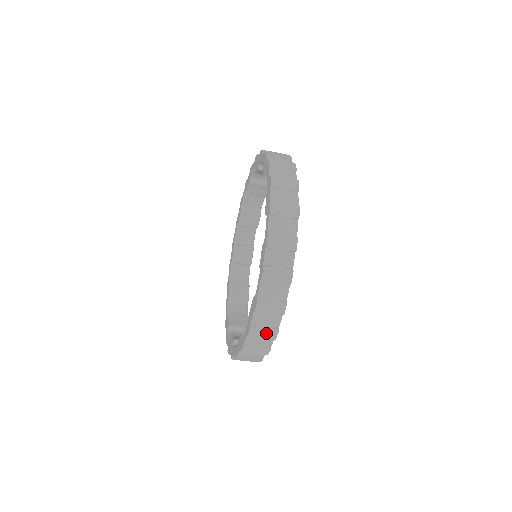
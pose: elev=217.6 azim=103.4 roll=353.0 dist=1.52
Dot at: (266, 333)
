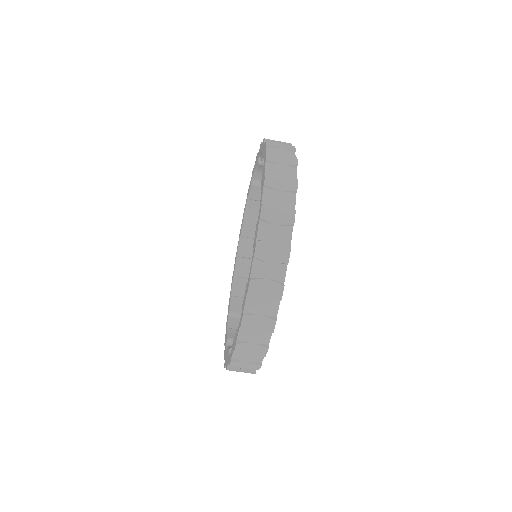
Dot at: (284, 181)
